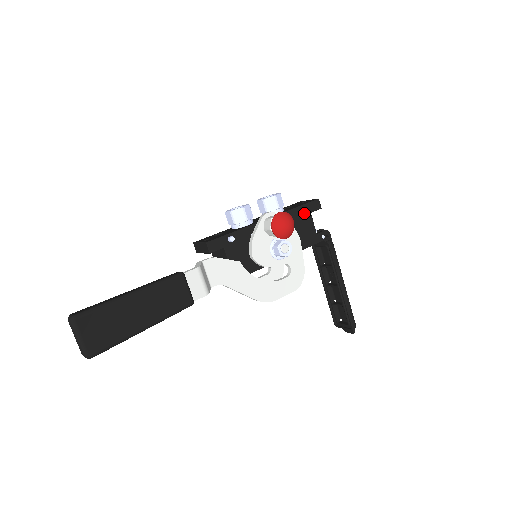
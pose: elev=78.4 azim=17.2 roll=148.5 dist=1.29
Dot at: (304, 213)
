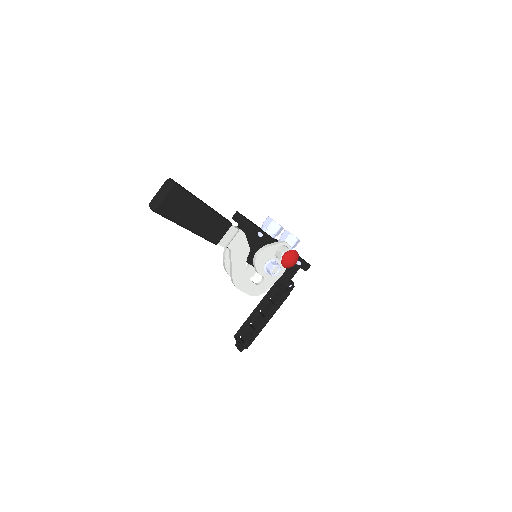
Dot at: (299, 264)
